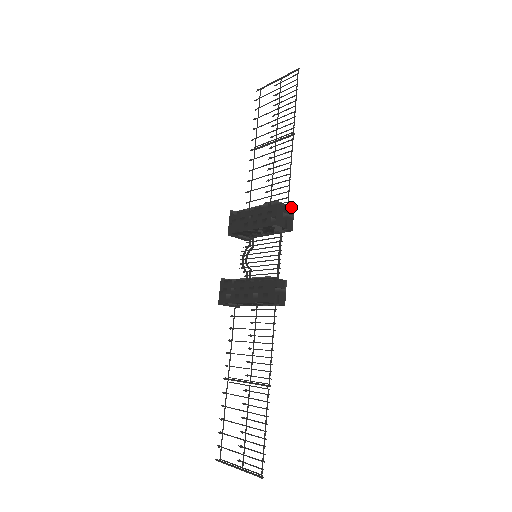
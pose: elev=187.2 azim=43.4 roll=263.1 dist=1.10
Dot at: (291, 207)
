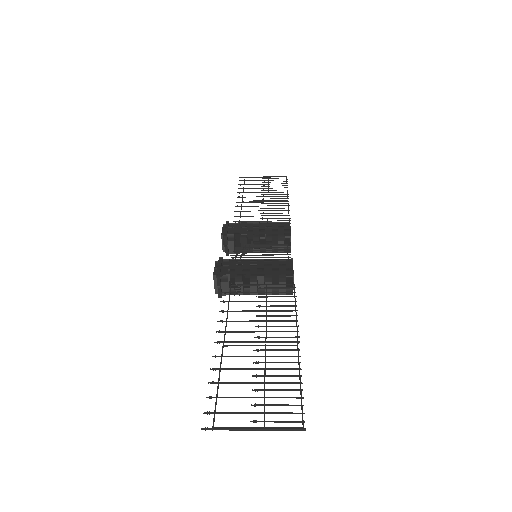
Dot at: occluded
